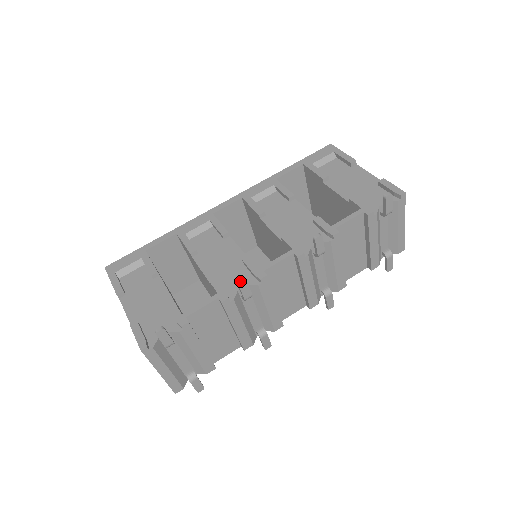
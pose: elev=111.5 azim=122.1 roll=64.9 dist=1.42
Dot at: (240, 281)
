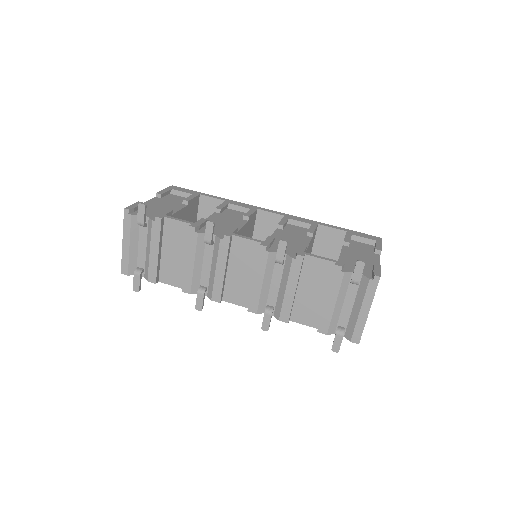
Dot at: (210, 220)
